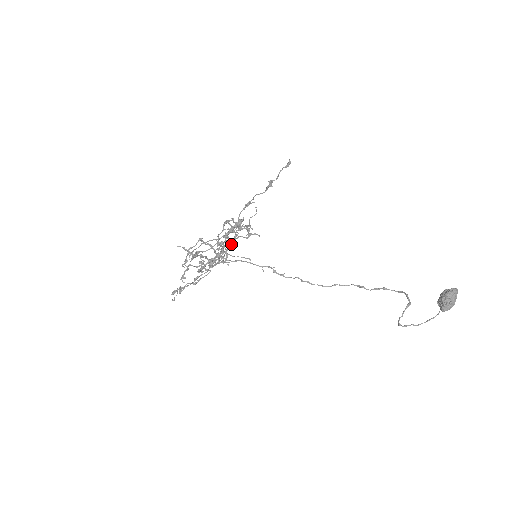
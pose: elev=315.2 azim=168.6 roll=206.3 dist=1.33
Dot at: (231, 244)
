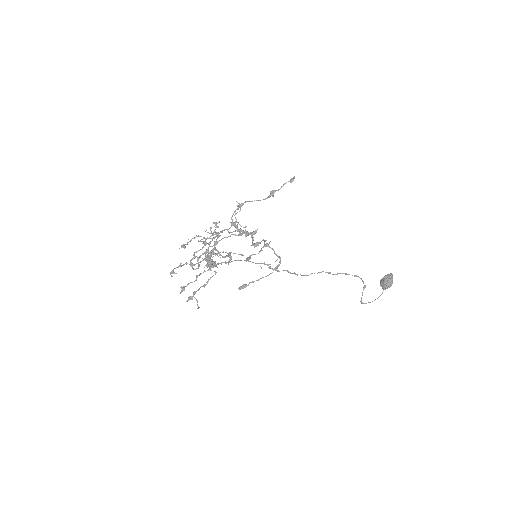
Dot at: occluded
